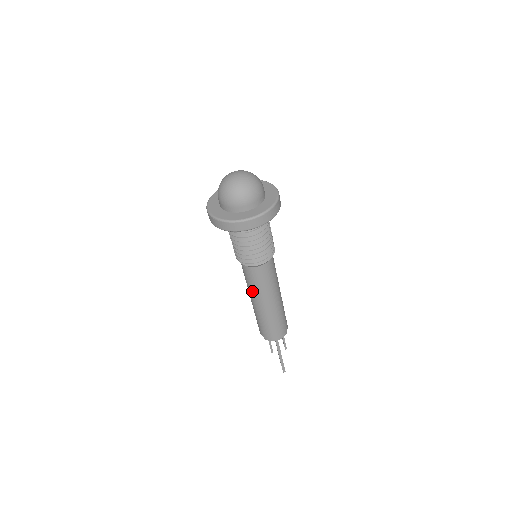
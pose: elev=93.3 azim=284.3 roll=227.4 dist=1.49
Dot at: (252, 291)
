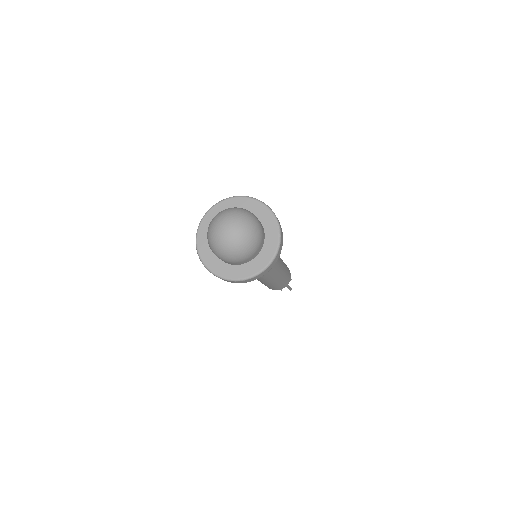
Dot at: (263, 280)
